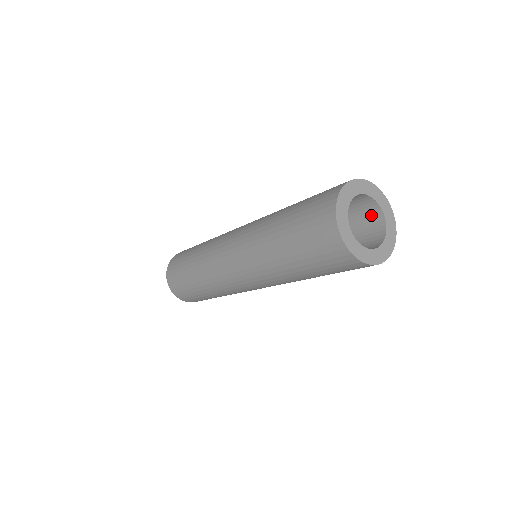
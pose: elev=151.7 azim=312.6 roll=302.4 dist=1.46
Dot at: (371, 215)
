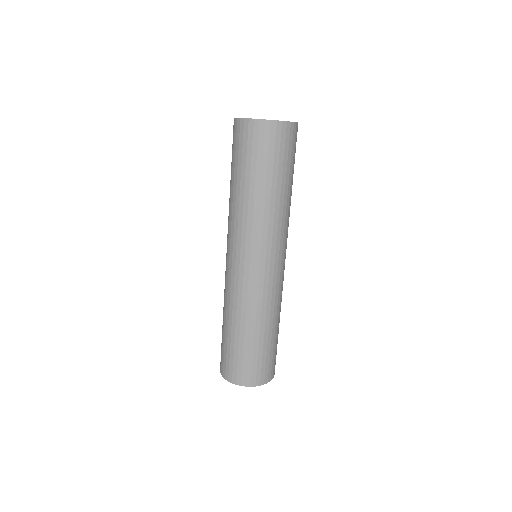
Dot at: occluded
